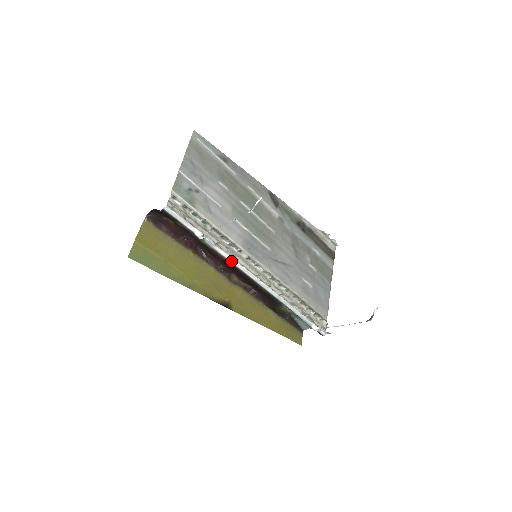
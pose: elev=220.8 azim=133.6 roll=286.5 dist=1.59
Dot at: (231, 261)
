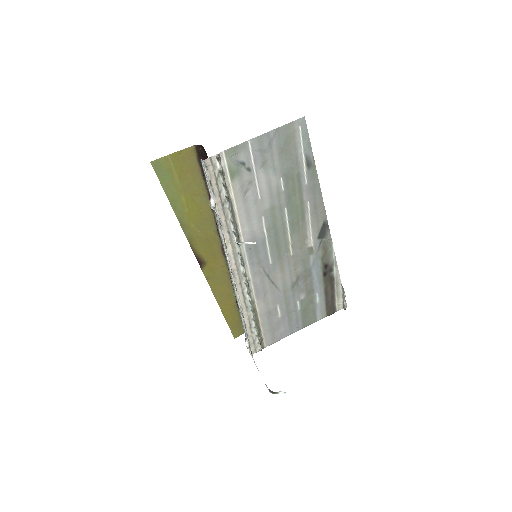
Dot at: (223, 244)
